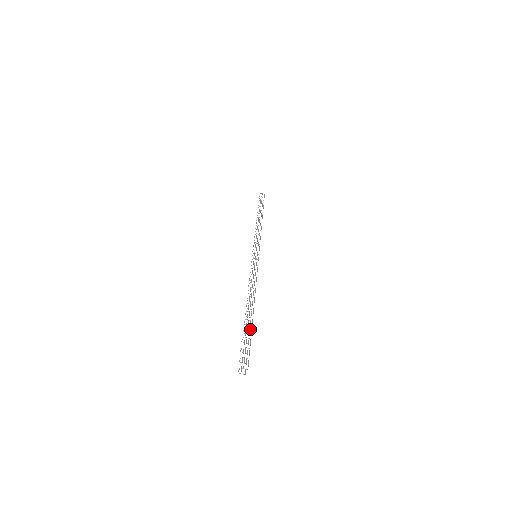
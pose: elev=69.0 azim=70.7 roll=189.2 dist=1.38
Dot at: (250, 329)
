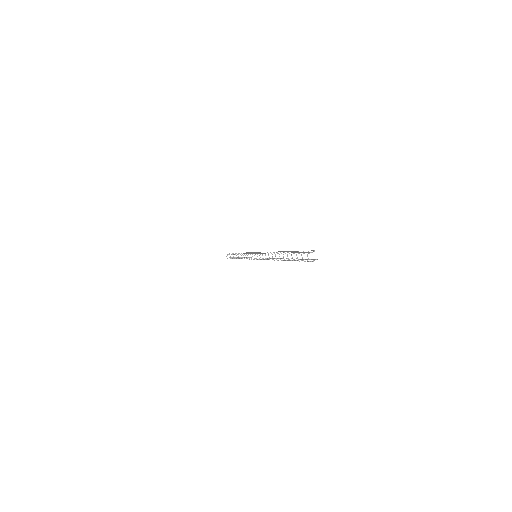
Dot at: occluded
